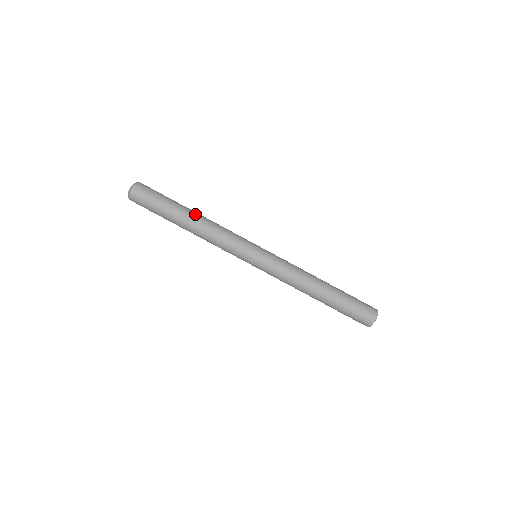
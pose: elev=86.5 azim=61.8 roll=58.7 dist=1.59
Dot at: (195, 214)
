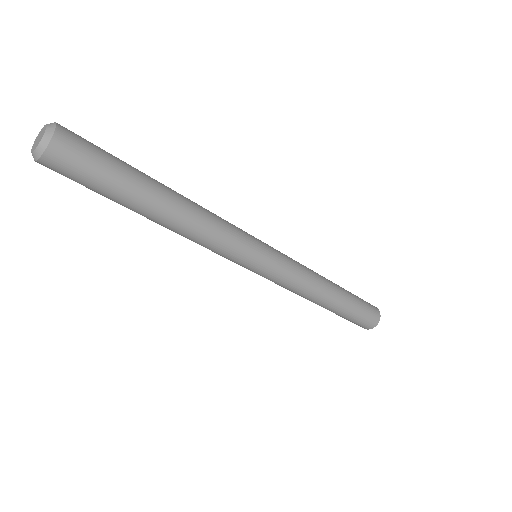
Dot at: (174, 192)
